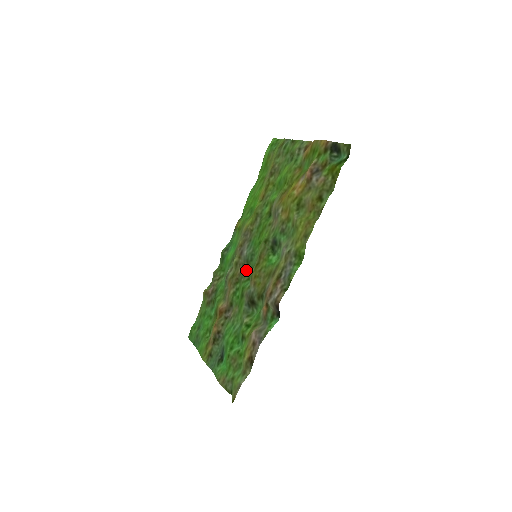
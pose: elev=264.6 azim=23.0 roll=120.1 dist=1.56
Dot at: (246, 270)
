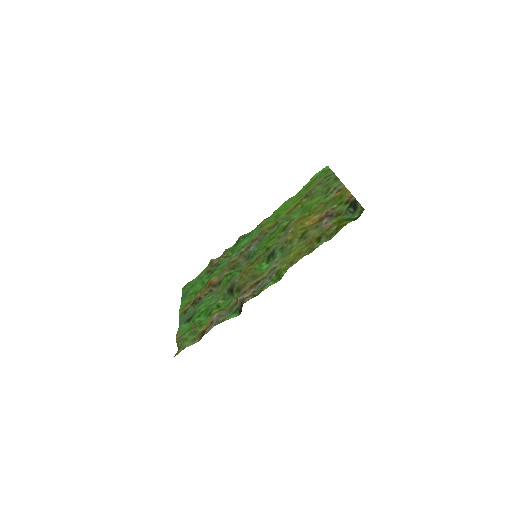
Dot at: (244, 263)
